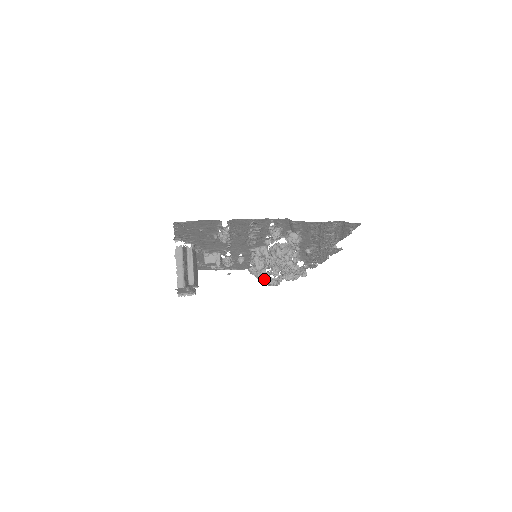
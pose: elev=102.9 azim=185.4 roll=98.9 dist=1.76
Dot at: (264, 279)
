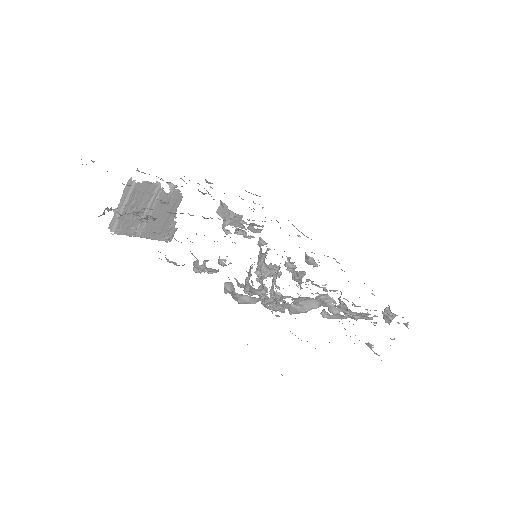
Dot at: occluded
